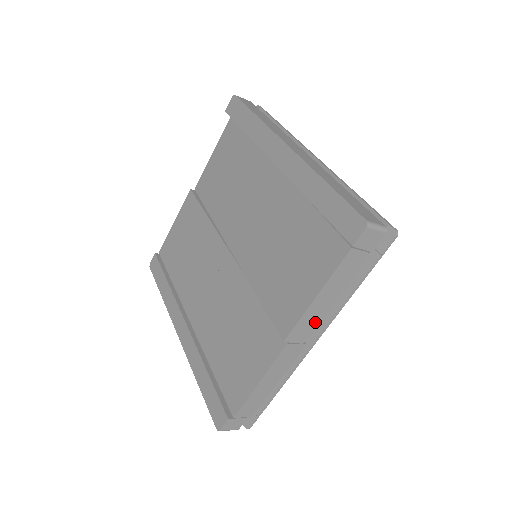
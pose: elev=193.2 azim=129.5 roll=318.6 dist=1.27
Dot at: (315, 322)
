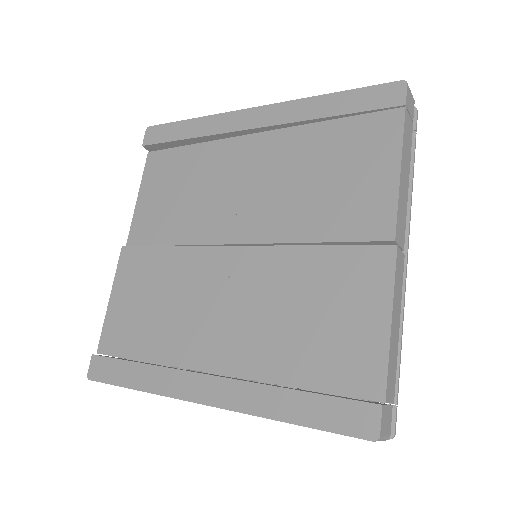
Dot at: (404, 215)
